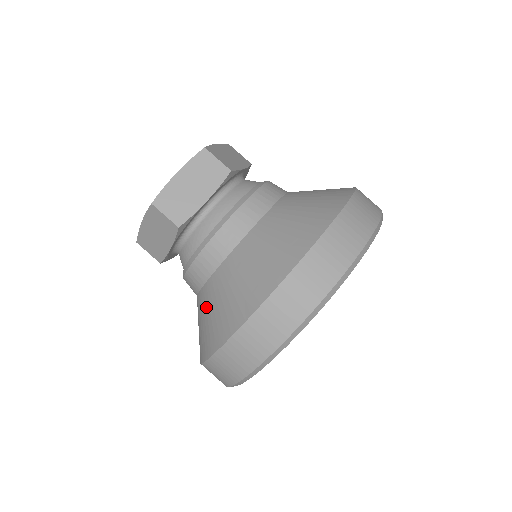
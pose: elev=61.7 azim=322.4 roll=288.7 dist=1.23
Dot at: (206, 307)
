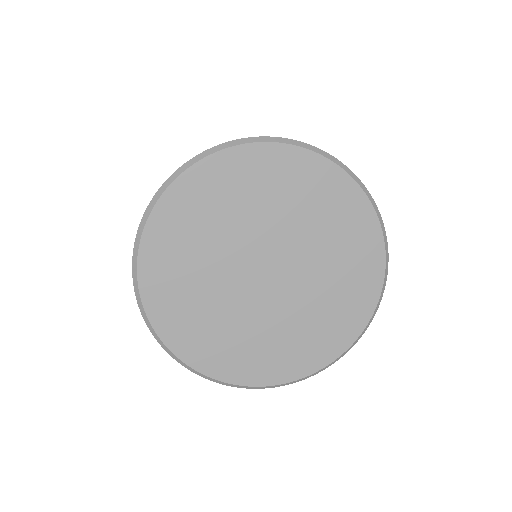
Dot at: occluded
